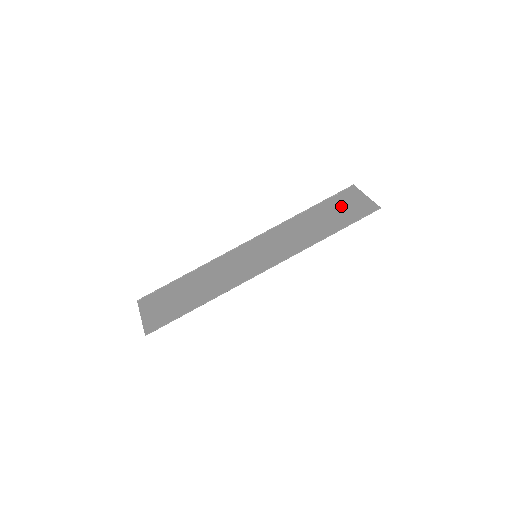
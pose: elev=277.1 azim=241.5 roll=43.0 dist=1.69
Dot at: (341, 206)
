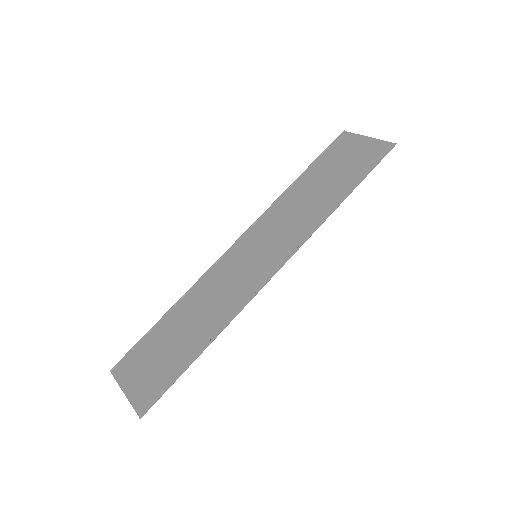
Dot at: (341, 159)
